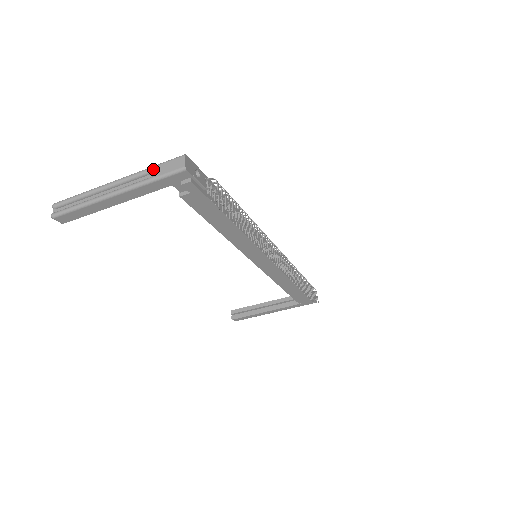
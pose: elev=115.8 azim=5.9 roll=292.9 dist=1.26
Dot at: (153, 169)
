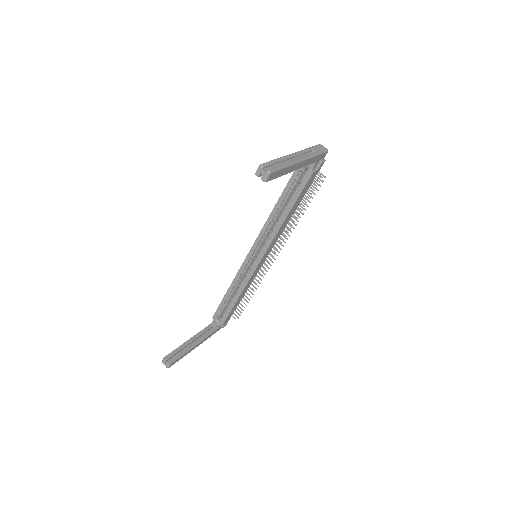
Dot at: (311, 149)
